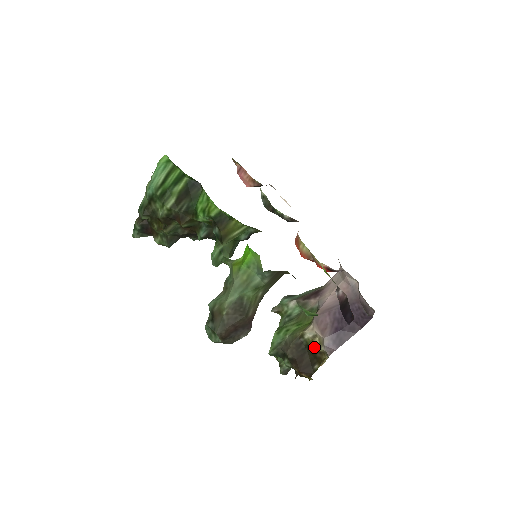
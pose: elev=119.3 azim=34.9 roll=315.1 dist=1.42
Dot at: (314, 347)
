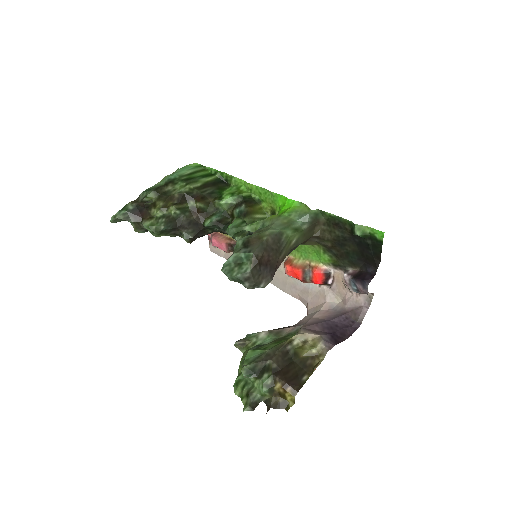
Dot at: (307, 349)
